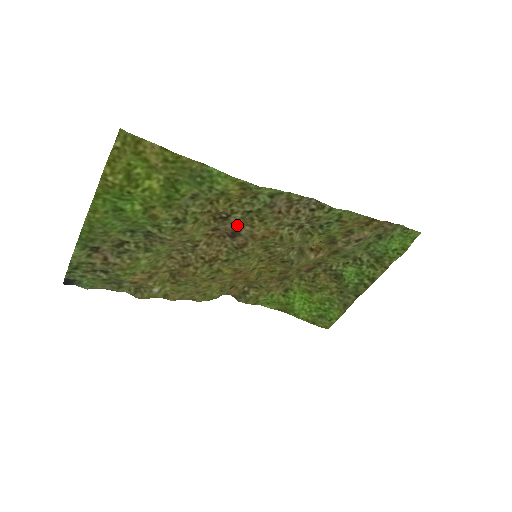
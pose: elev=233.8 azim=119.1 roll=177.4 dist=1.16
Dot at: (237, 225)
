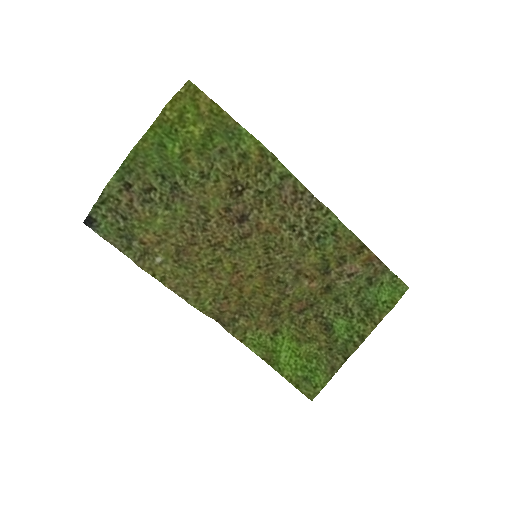
Dot at: (247, 207)
